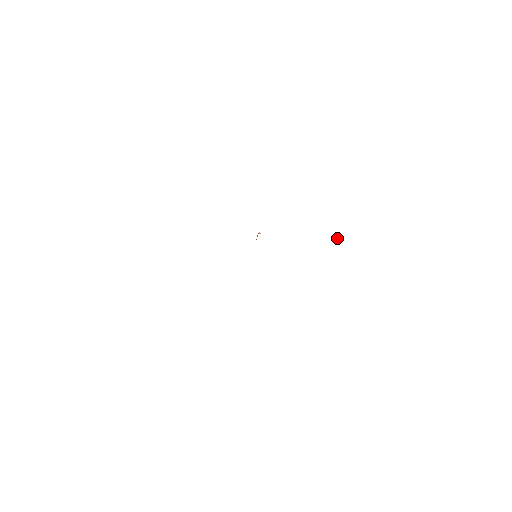
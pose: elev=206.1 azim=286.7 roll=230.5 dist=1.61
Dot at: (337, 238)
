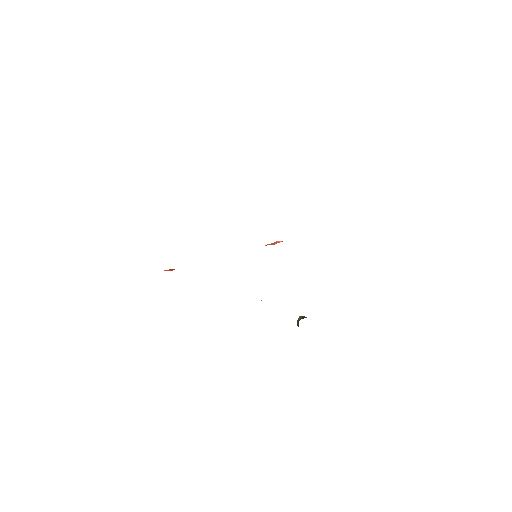
Dot at: occluded
